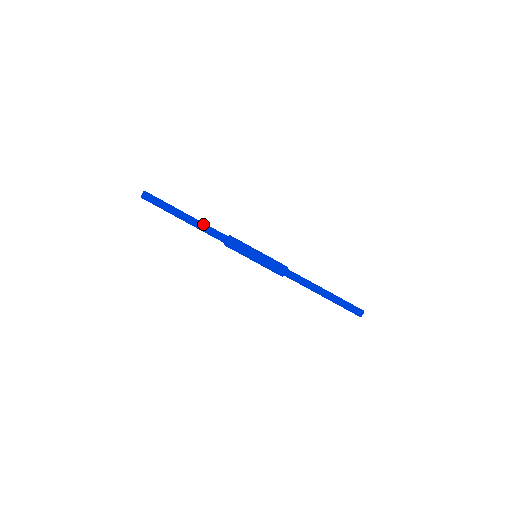
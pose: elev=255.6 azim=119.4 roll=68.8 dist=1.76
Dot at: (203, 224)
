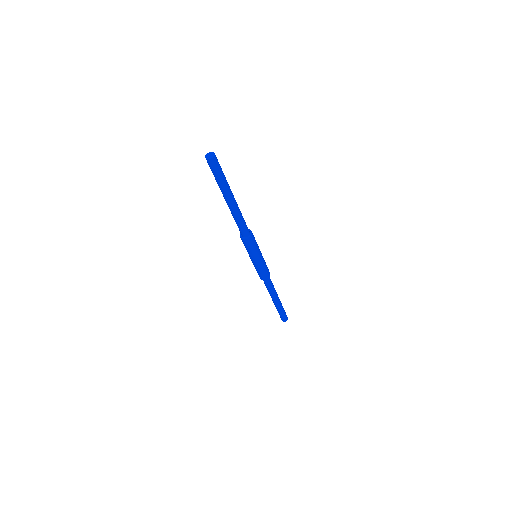
Dot at: (239, 216)
